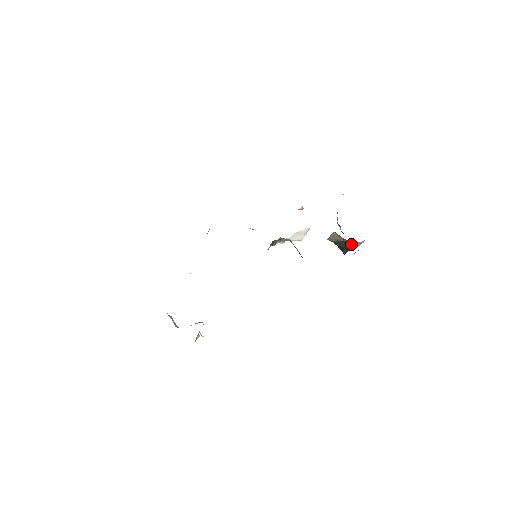
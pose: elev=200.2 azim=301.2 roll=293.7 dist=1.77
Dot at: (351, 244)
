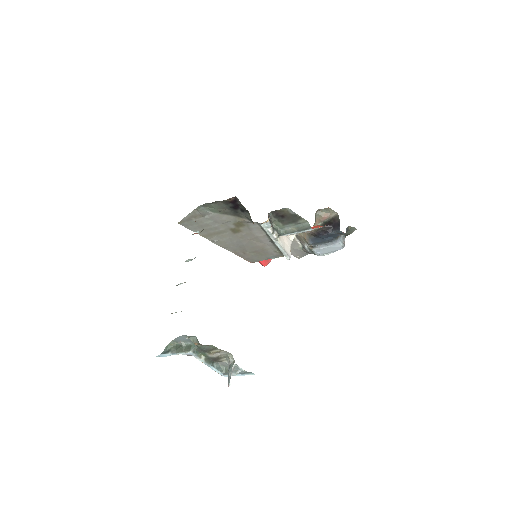
Dot at: (337, 217)
